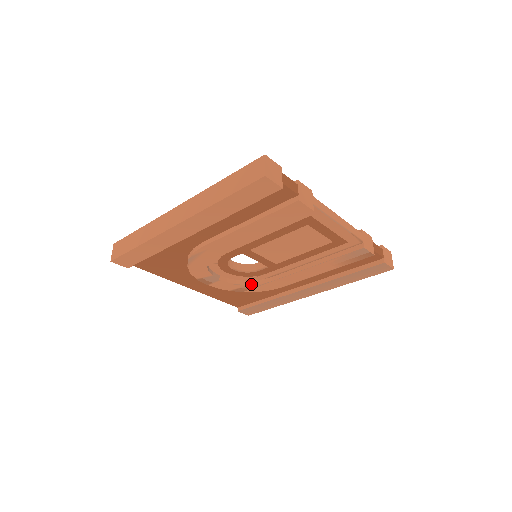
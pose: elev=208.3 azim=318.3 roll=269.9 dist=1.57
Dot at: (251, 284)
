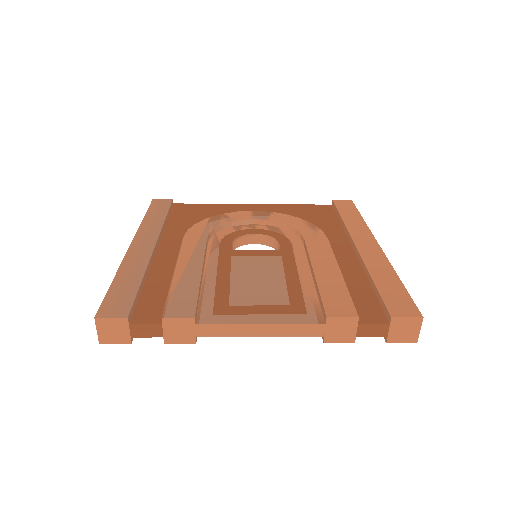
Dot at: occluded
